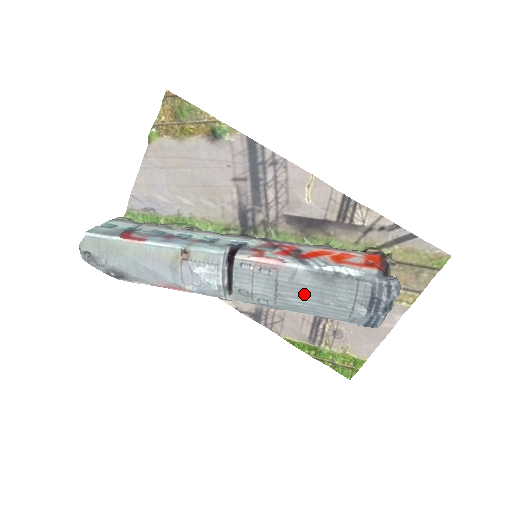
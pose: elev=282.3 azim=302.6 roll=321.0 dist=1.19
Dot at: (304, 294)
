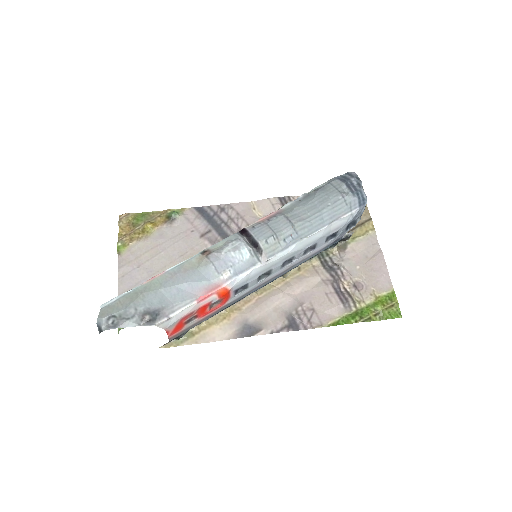
Dot at: (309, 212)
